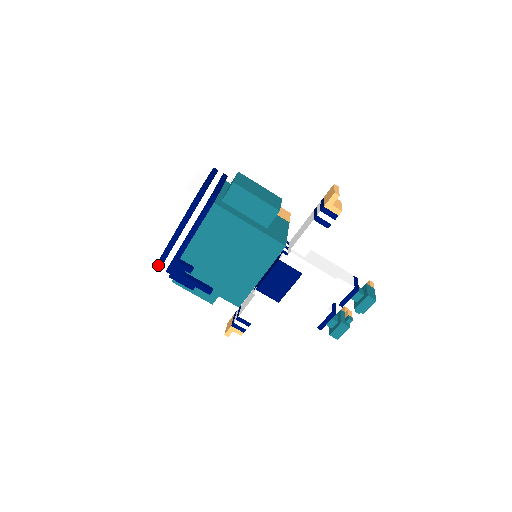
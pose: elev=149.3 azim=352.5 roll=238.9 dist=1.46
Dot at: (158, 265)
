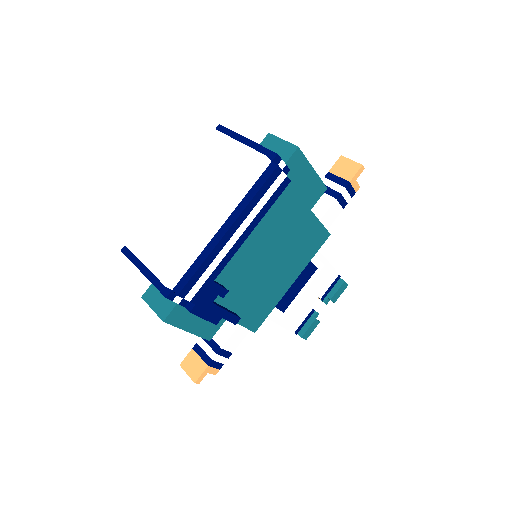
Dot at: (180, 295)
